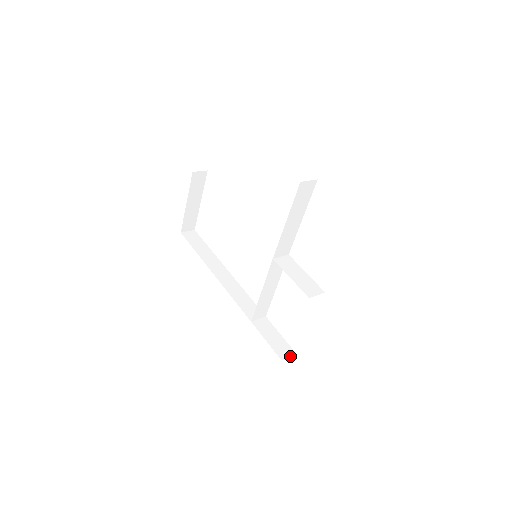
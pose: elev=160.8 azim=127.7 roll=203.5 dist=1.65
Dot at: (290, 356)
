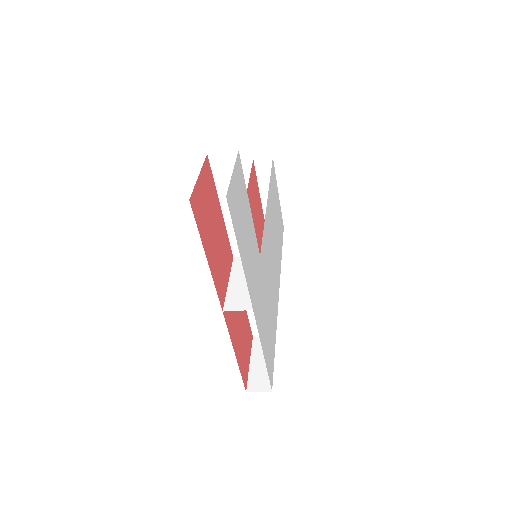
Dot at: (261, 391)
